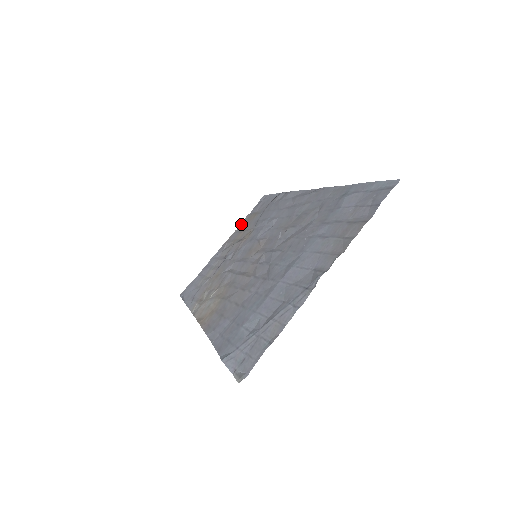
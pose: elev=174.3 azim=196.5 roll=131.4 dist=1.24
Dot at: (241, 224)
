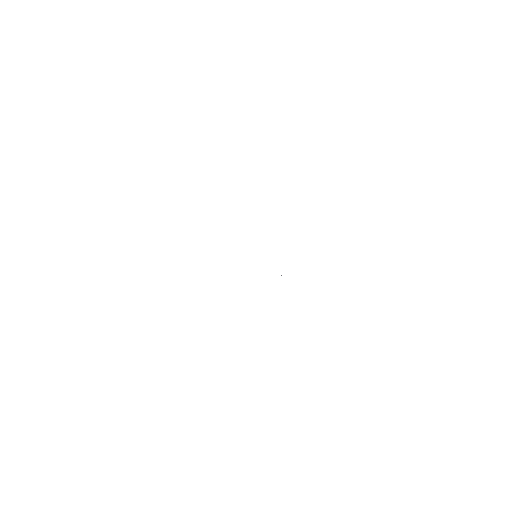
Dot at: occluded
